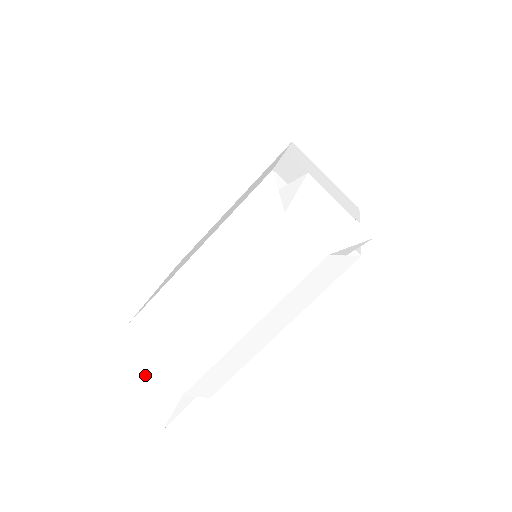
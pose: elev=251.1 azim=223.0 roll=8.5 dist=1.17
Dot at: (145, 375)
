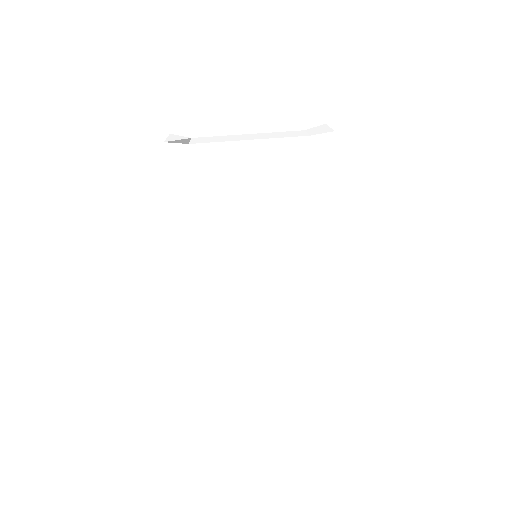
Dot at: (185, 139)
